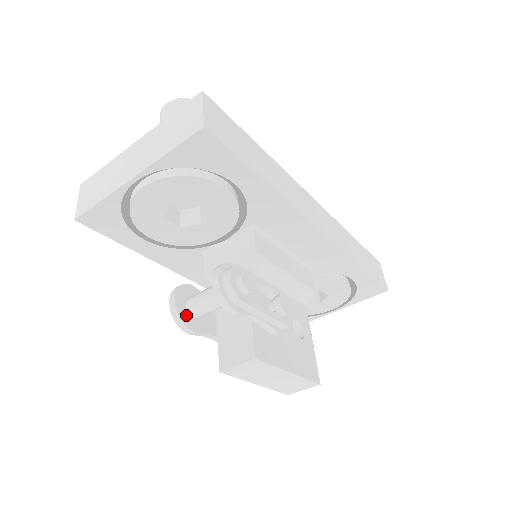
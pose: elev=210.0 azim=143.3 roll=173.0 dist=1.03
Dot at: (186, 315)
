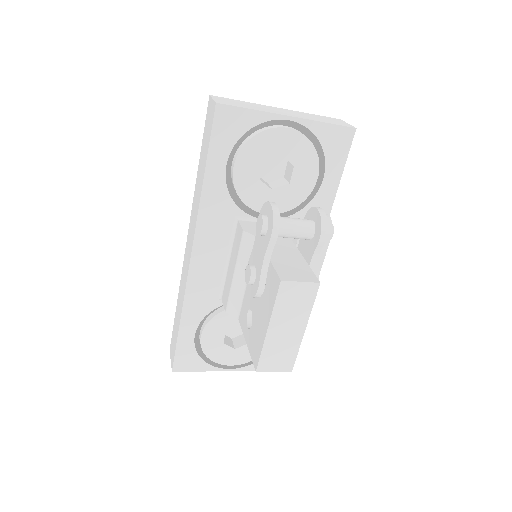
Dot at: occluded
